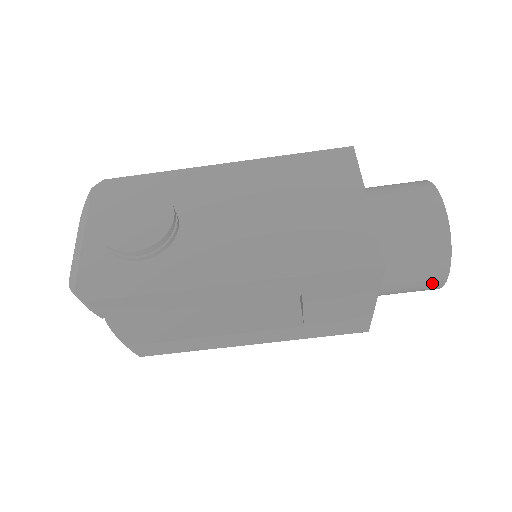
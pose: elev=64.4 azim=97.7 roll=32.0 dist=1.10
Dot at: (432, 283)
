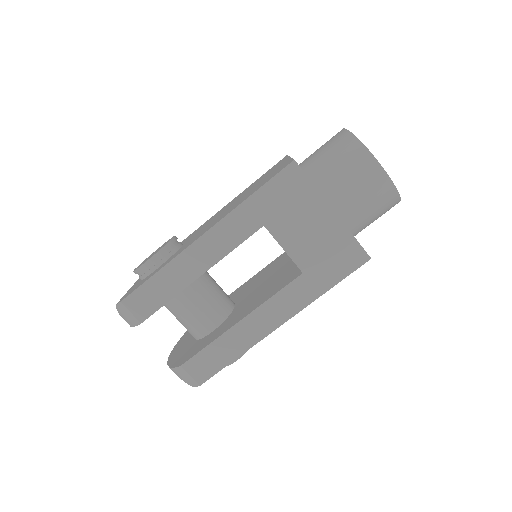
Dot at: (373, 176)
